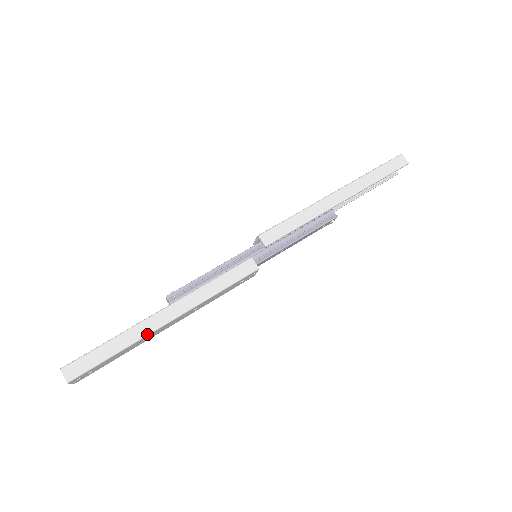
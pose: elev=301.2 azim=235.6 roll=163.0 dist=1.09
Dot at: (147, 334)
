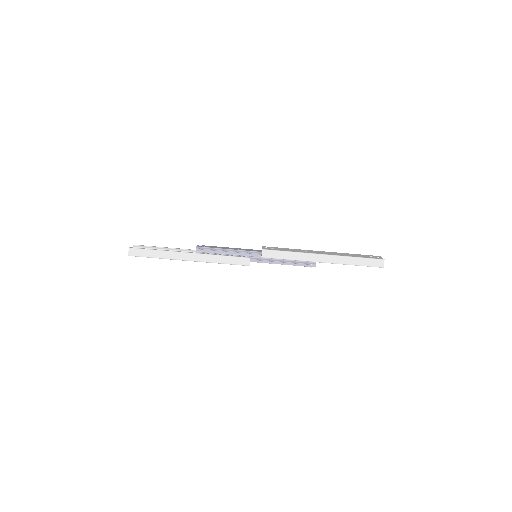
Dot at: (175, 259)
